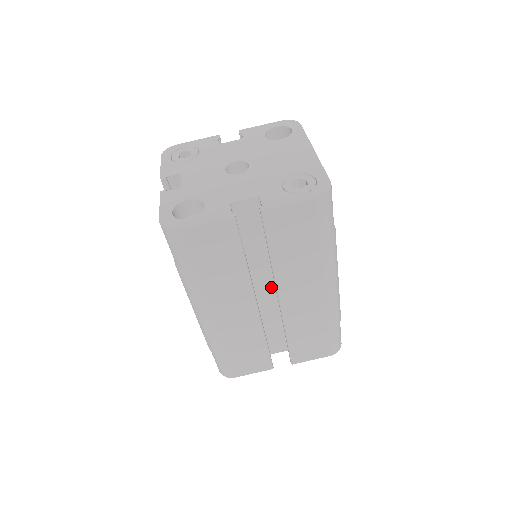
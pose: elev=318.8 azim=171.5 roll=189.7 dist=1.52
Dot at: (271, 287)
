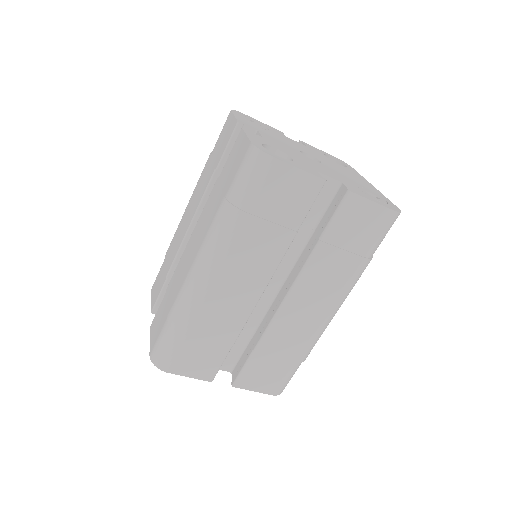
Dot at: (275, 285)
